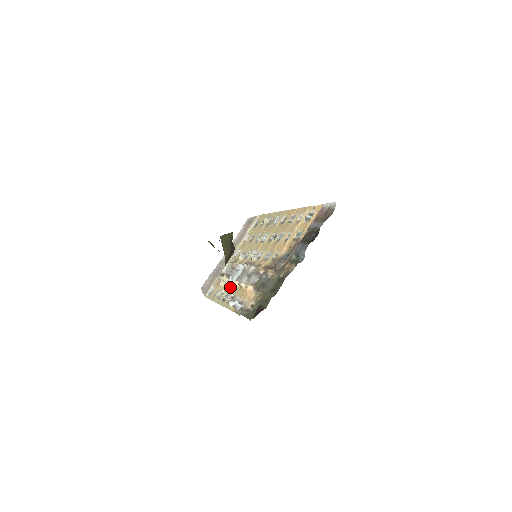
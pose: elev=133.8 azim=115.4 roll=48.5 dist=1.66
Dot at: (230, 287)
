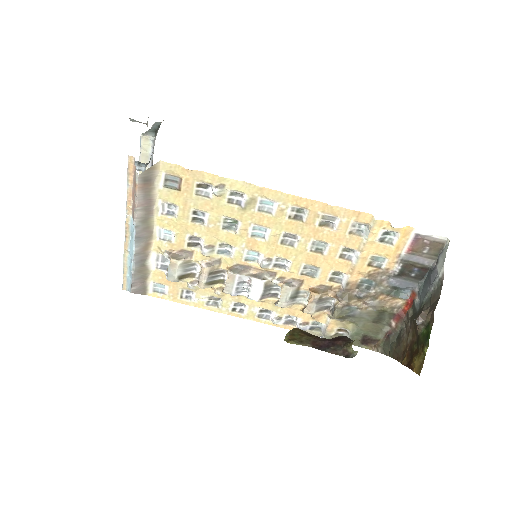
Dot at: (236, 297)
